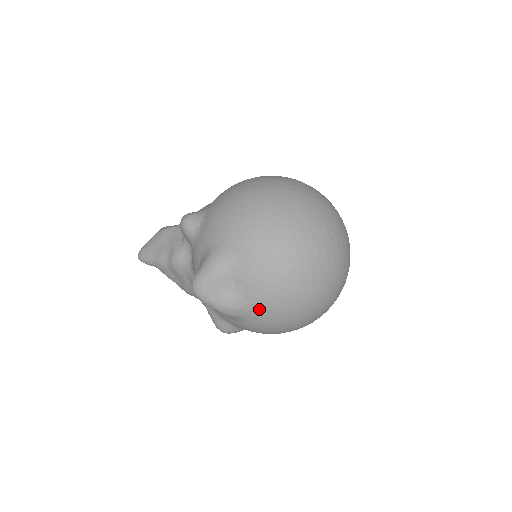
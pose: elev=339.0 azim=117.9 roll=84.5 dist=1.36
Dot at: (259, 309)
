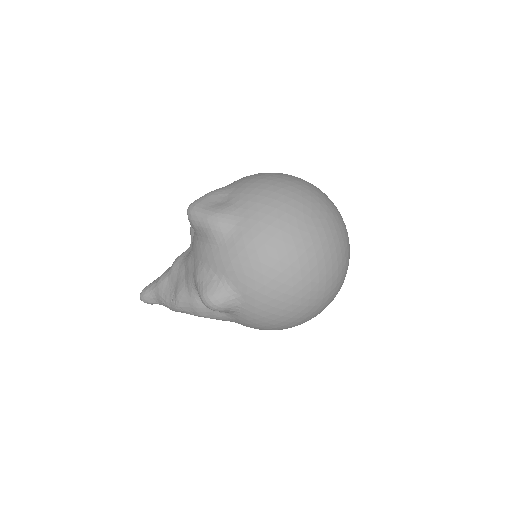
Dot at: (248, 213)
